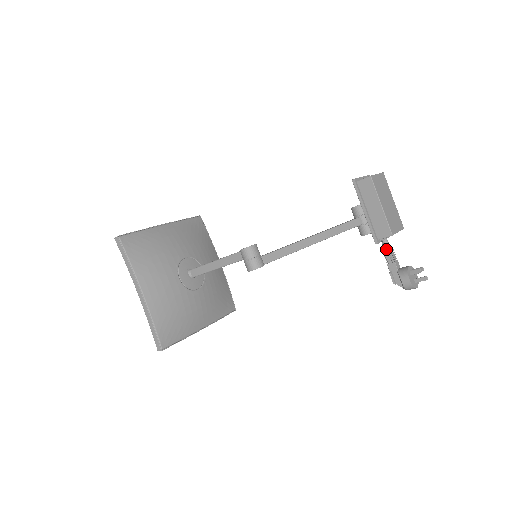
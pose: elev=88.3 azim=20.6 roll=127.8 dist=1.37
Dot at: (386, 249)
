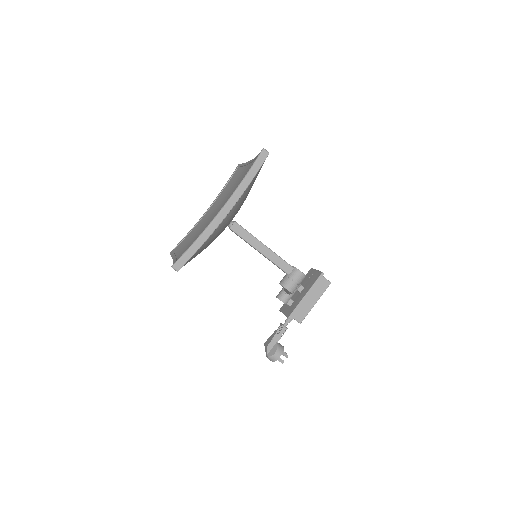
Dot at: (286, 324)
